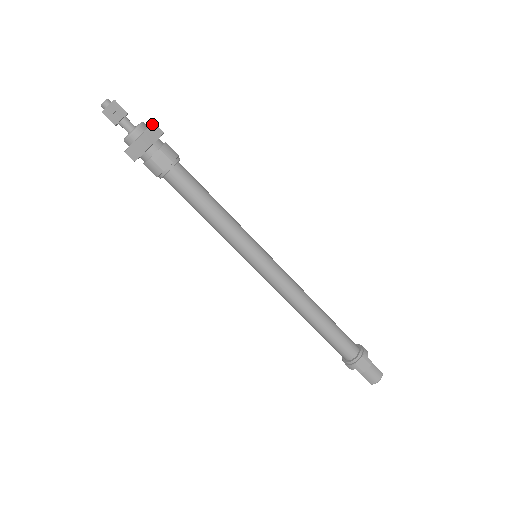
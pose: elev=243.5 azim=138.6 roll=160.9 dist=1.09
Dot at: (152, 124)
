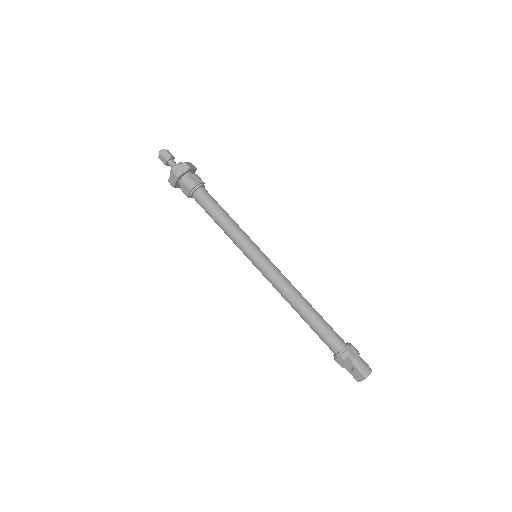
Dot at: (190, 163)
